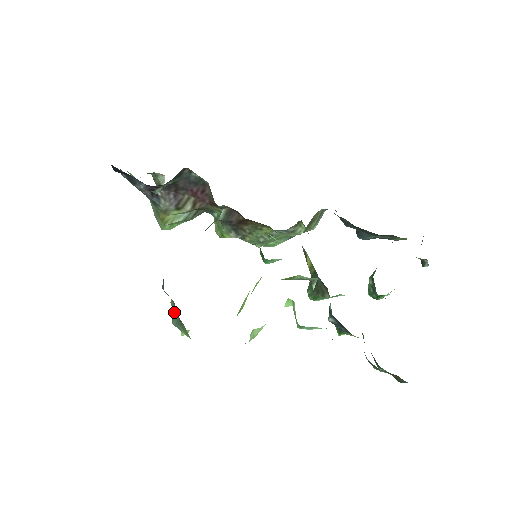
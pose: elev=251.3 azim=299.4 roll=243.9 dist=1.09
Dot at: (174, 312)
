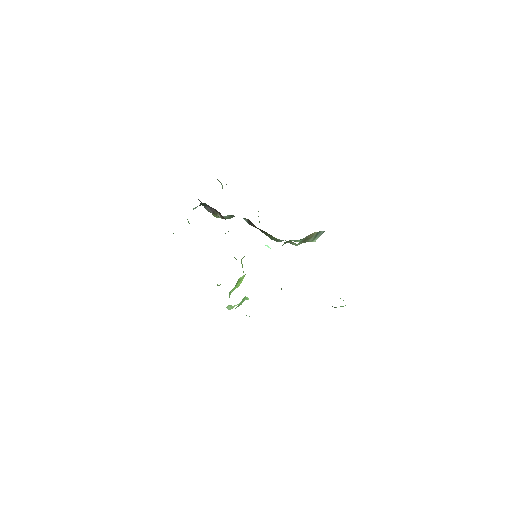
Dot at: occluded
